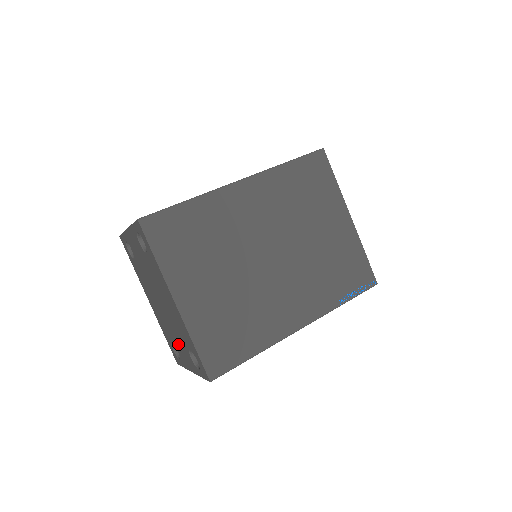
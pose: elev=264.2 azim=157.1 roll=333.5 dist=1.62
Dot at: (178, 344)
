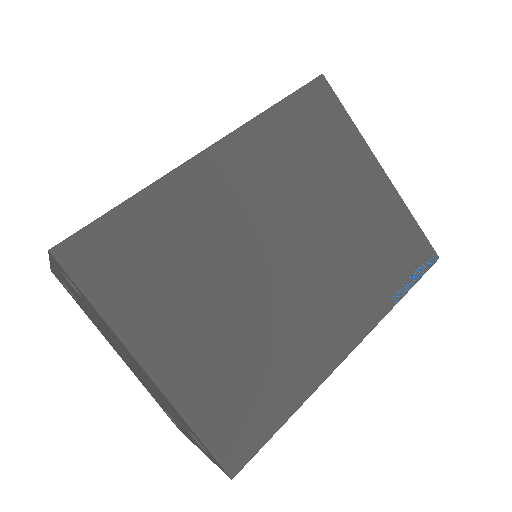
Dot at: (171, 414)
